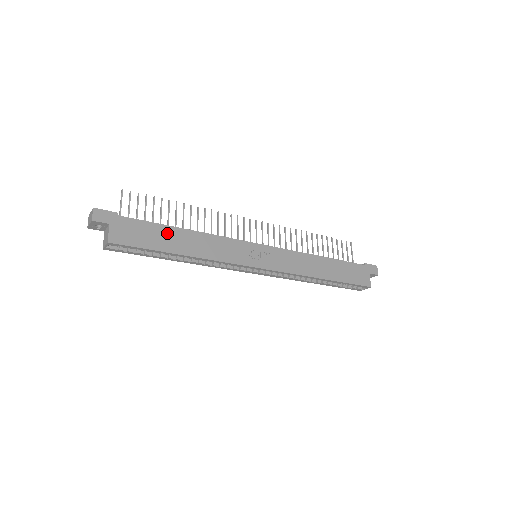
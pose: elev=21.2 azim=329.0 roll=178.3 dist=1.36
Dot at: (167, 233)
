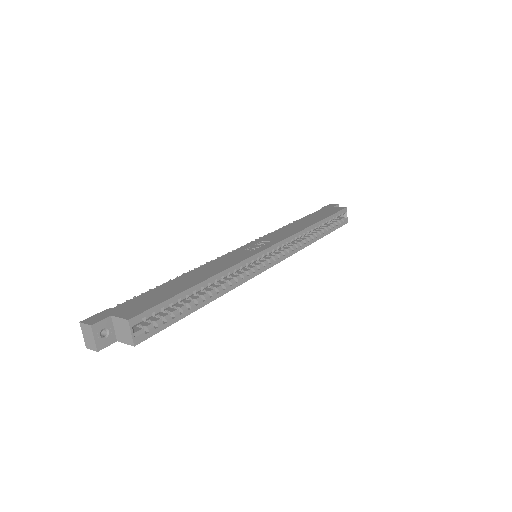
Dot at: (169, 286)
